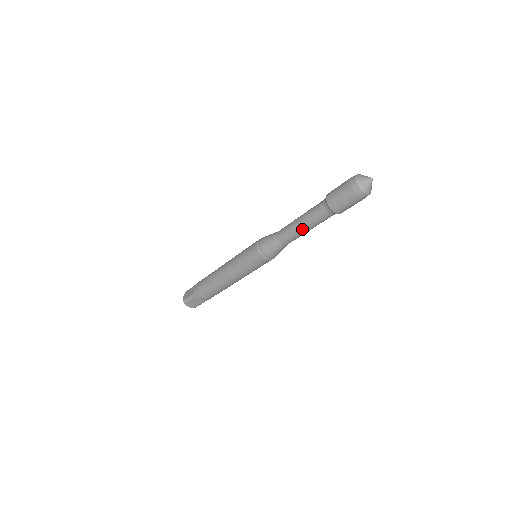
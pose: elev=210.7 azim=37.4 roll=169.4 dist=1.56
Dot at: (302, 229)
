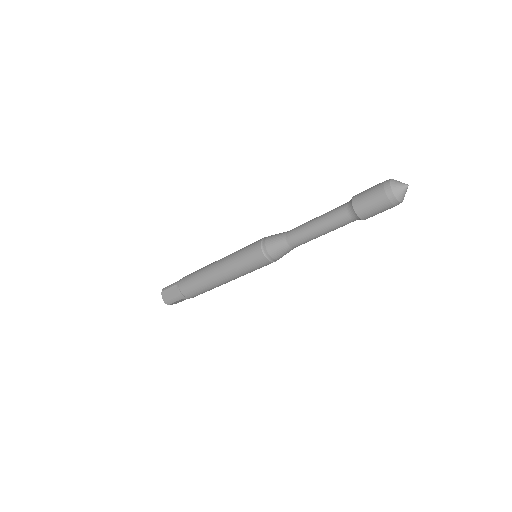
Dot at: (321, 235)
